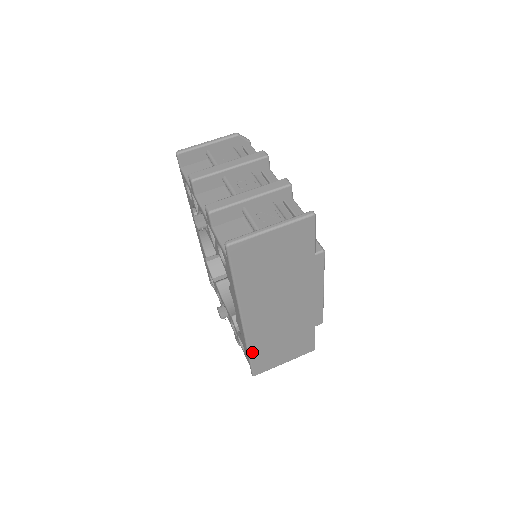
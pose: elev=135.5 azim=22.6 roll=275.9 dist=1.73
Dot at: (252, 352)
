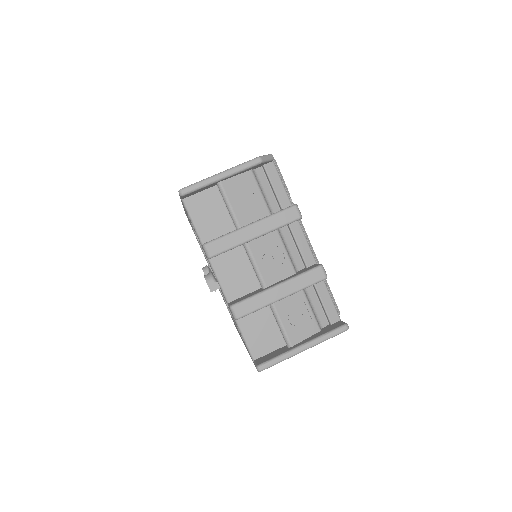
Dot at: occluded
